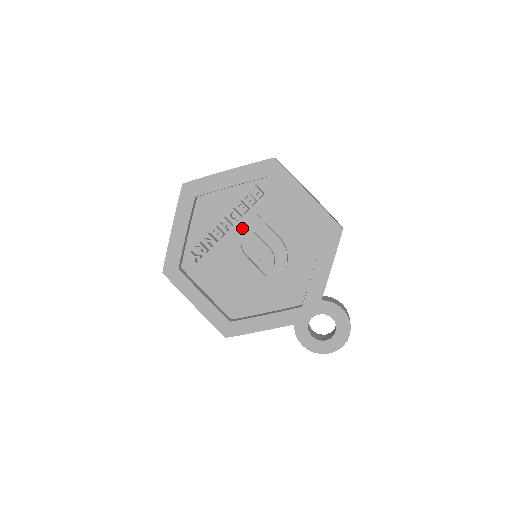
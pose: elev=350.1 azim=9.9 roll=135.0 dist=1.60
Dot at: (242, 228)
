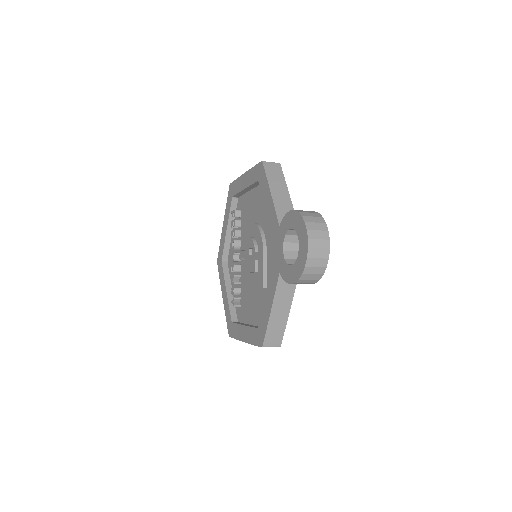
Dot at: occluded
